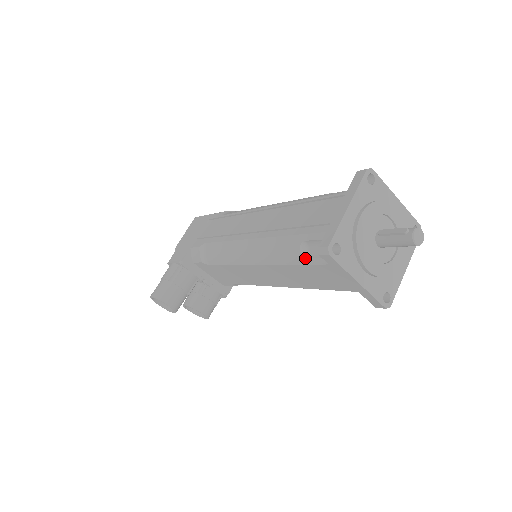
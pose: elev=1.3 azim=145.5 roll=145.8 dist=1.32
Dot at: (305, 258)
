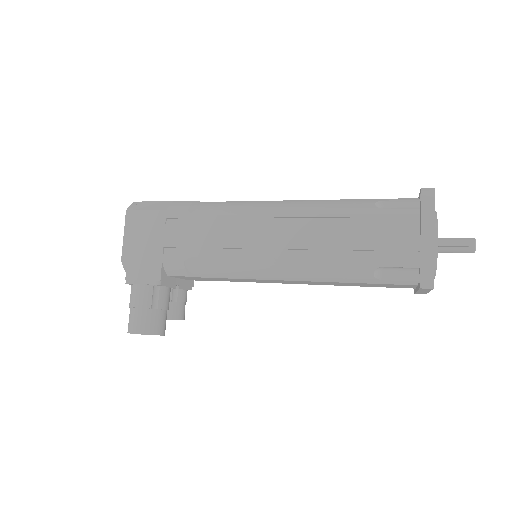
Dot at: (379, 280)
